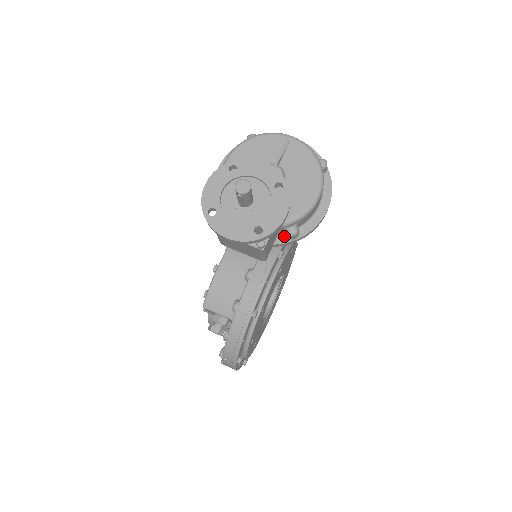
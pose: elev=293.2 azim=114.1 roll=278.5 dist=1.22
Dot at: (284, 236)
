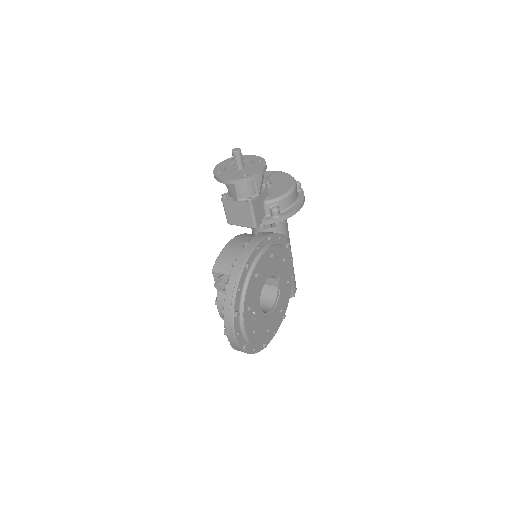
Dot at: (270, 216)
